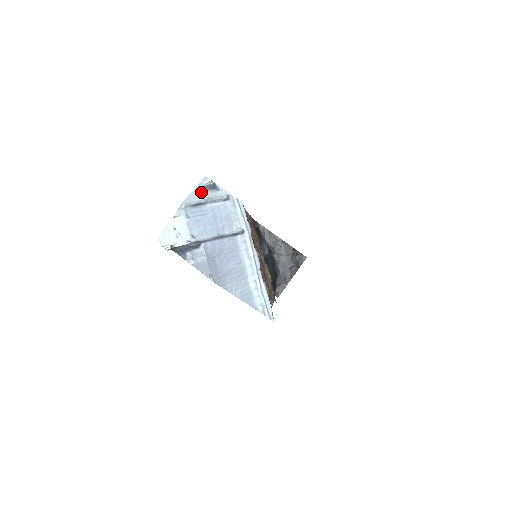
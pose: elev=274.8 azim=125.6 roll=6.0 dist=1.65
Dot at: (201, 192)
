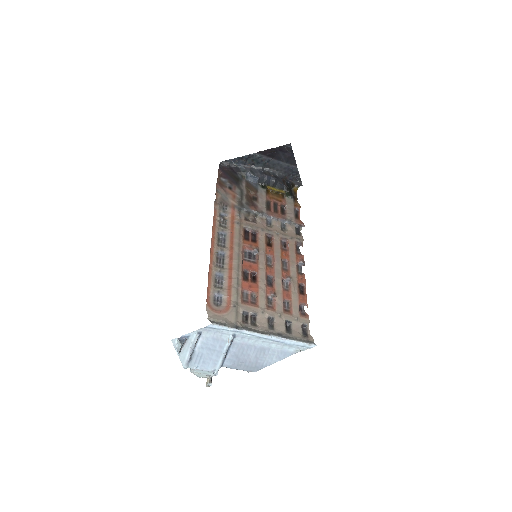
Dot at: (182, 350)
